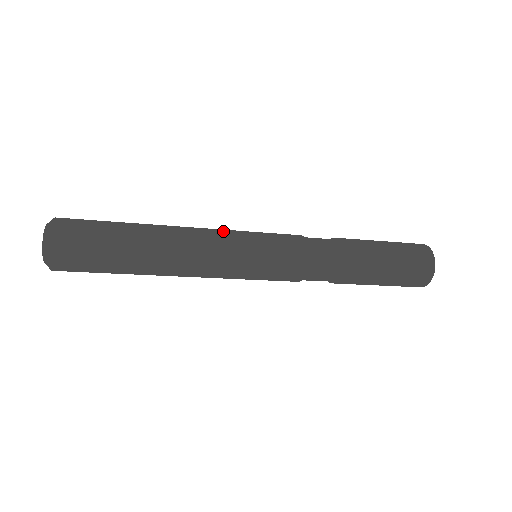
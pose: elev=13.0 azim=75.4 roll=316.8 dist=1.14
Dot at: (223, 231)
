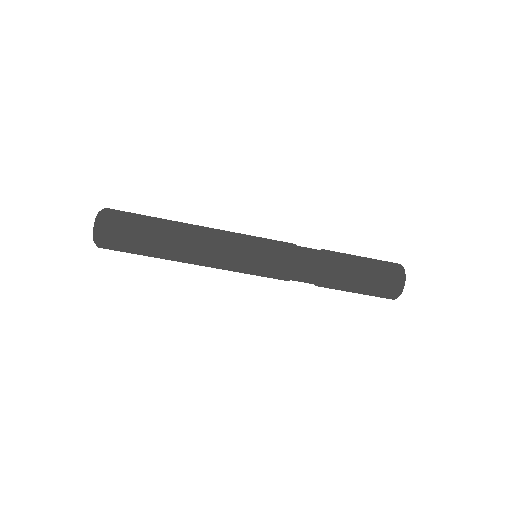
Dot at: occluded
